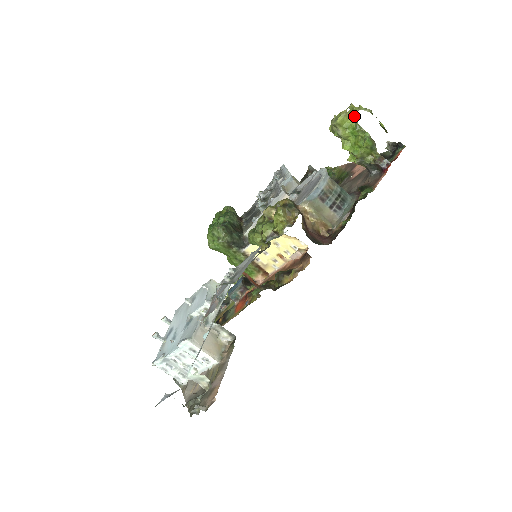
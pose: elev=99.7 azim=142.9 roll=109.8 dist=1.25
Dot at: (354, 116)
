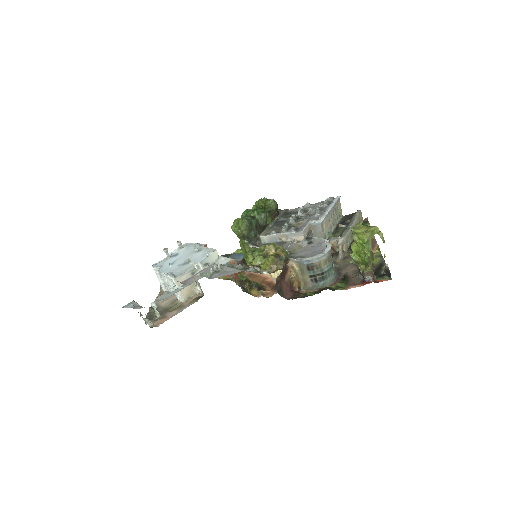
Dot at: (371, 235)
